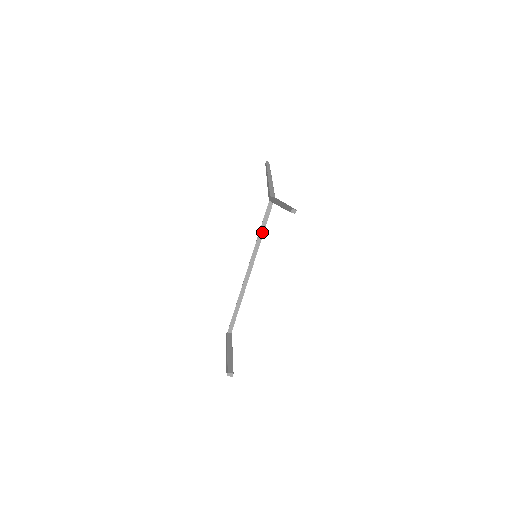
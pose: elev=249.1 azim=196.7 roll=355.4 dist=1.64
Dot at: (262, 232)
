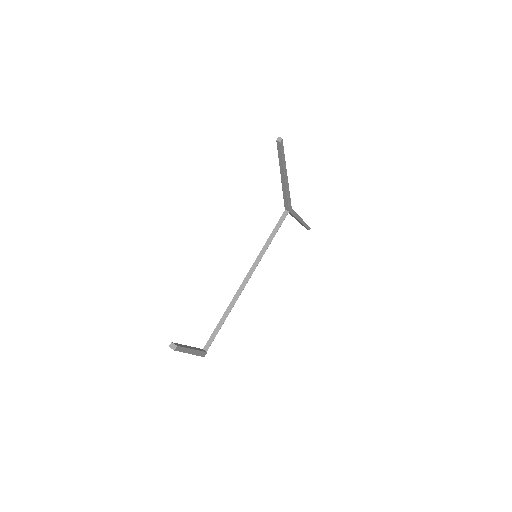
Dot at: (271, 240)
